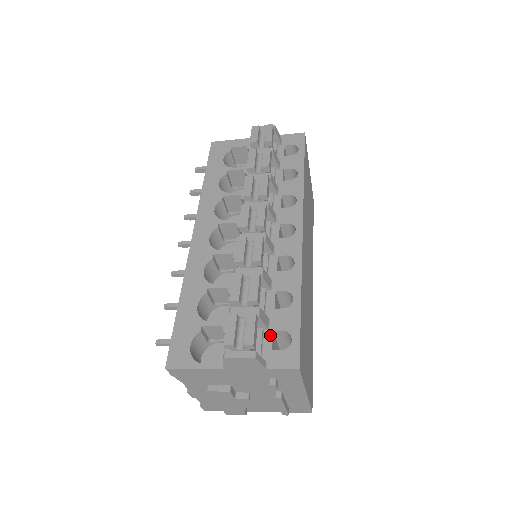
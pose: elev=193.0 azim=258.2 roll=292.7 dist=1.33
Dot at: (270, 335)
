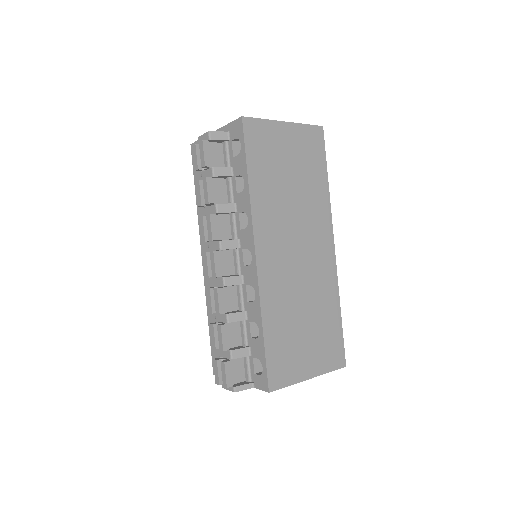
Dot at: (252, 361)
